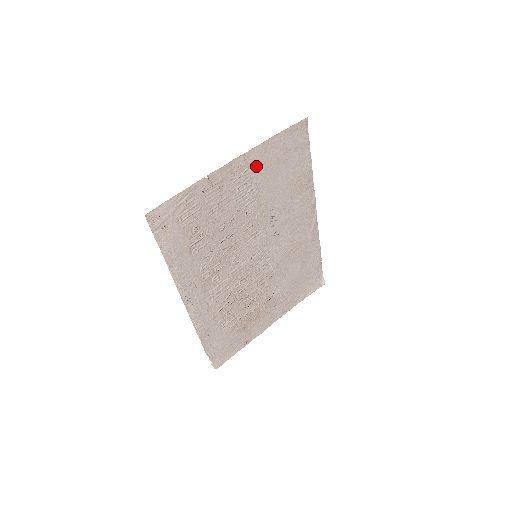
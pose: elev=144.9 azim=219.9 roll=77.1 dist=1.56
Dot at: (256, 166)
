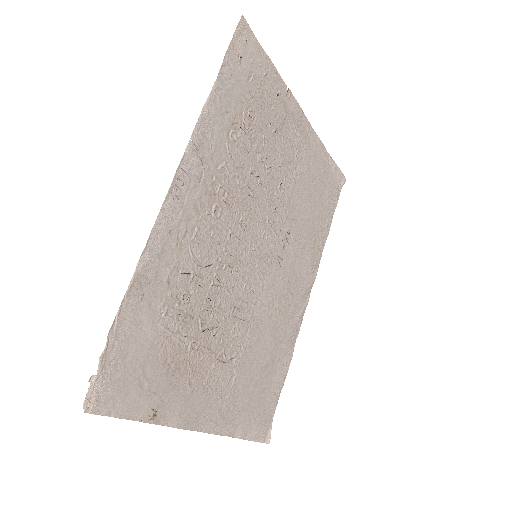
Dot at: (309, 153)
